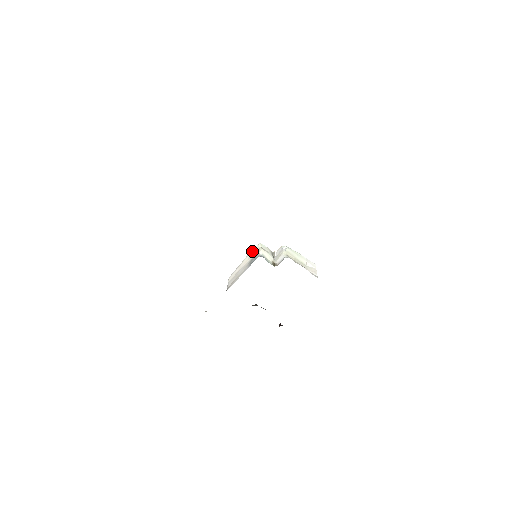
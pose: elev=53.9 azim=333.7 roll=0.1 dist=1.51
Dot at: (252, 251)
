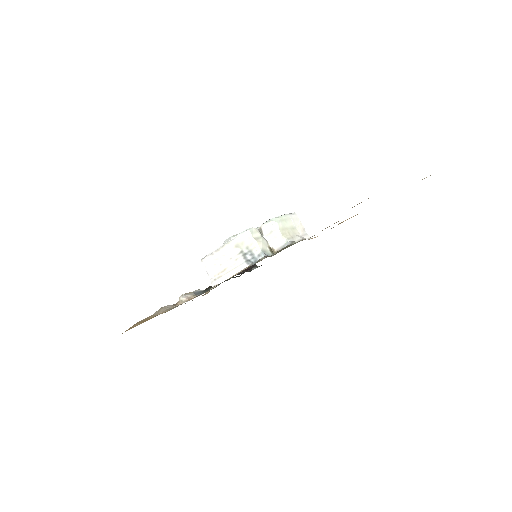
Dot at: (238, 240)
